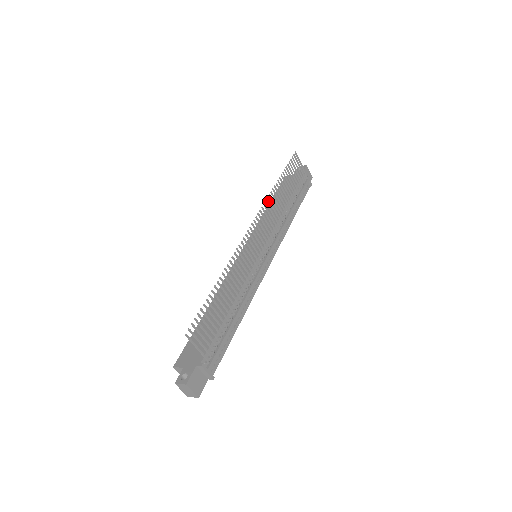
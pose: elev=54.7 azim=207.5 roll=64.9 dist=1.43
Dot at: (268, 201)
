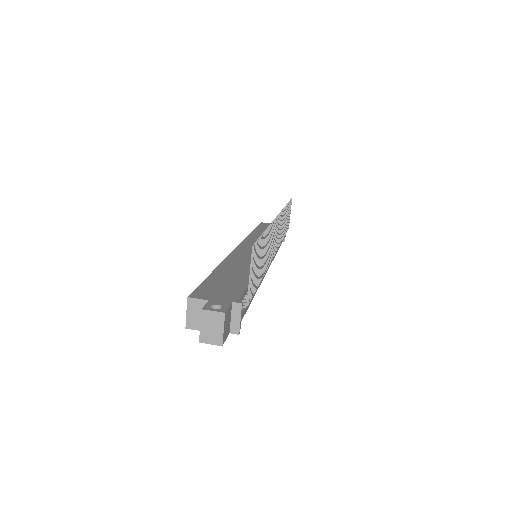
Dot at: (283, 212)
